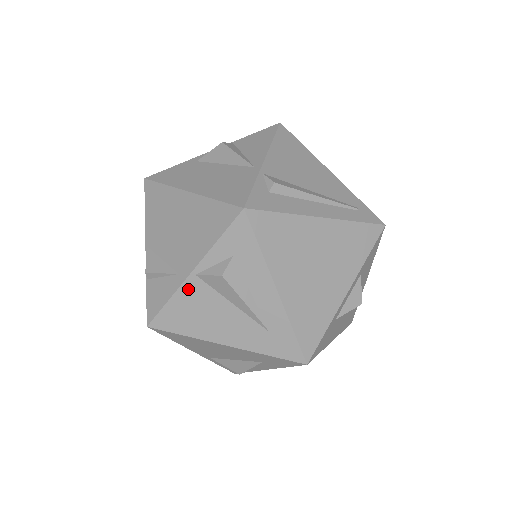
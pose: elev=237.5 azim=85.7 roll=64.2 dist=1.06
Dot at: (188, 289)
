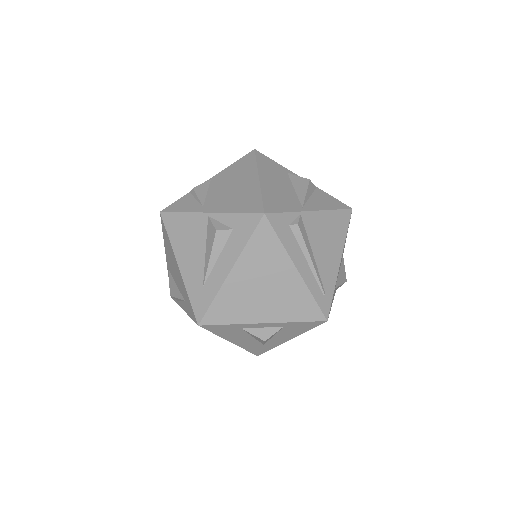
Dot at: (197, 218)
